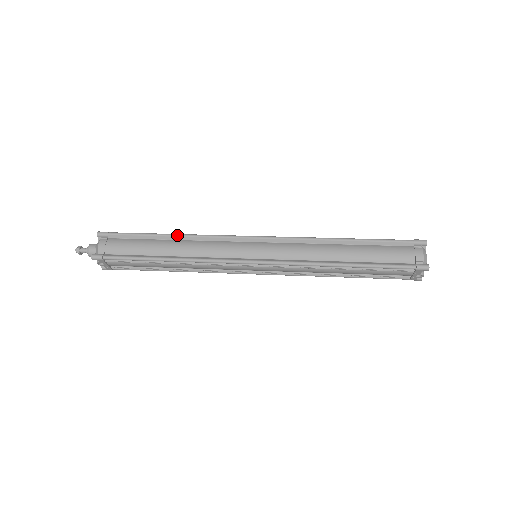
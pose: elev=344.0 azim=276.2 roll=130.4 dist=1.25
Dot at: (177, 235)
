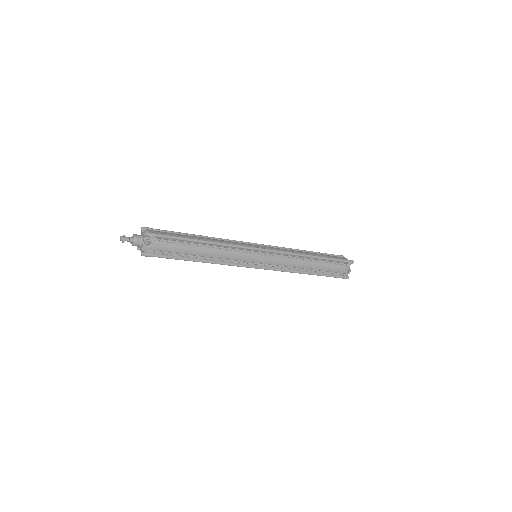
Dot at: (203, 236)
